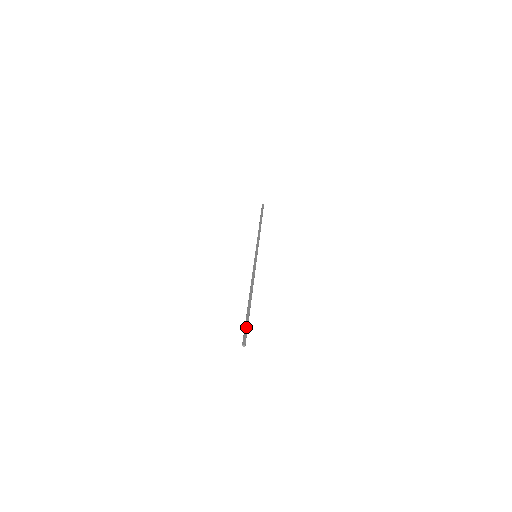
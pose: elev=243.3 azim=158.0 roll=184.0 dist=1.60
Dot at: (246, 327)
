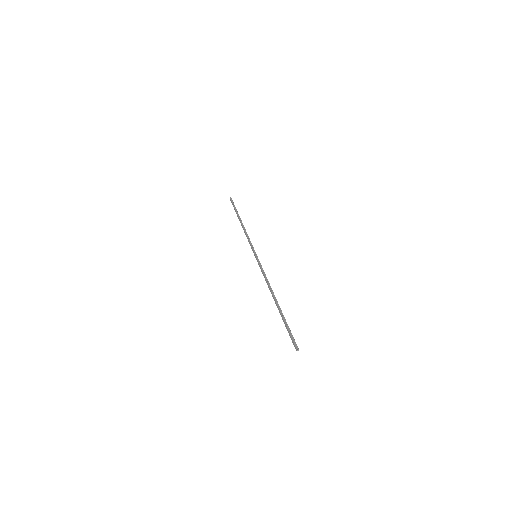
Dot at: (288, 332)
